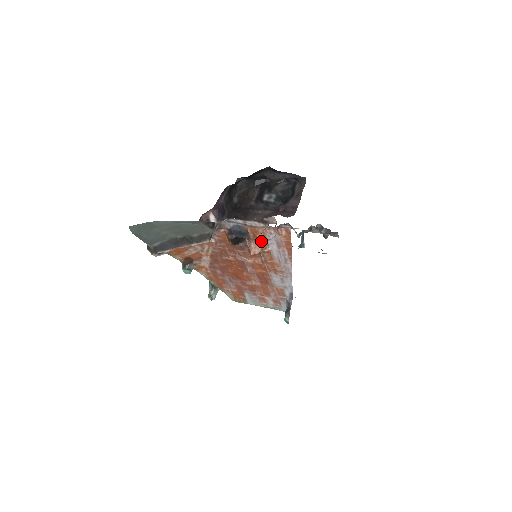
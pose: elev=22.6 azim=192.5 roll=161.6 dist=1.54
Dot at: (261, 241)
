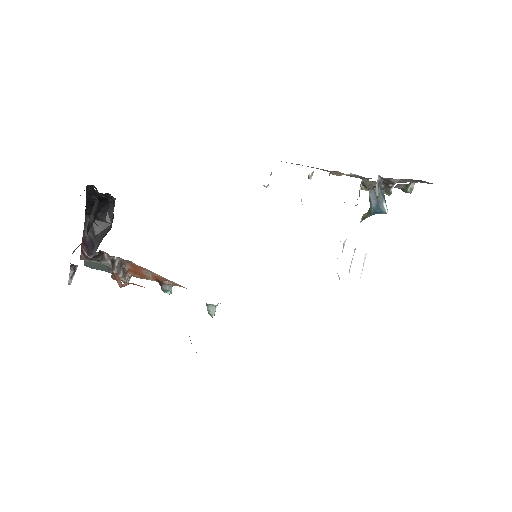
Dot at: occluded
